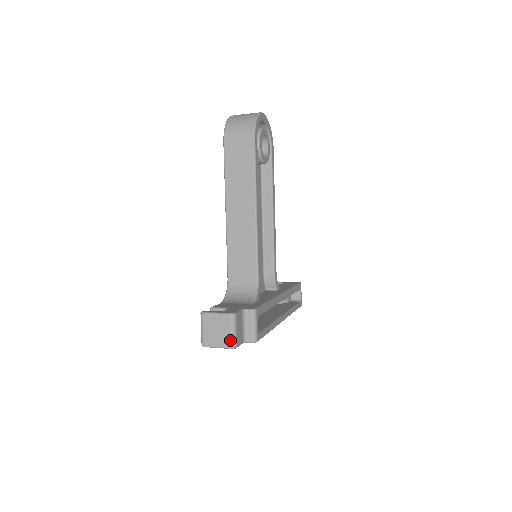
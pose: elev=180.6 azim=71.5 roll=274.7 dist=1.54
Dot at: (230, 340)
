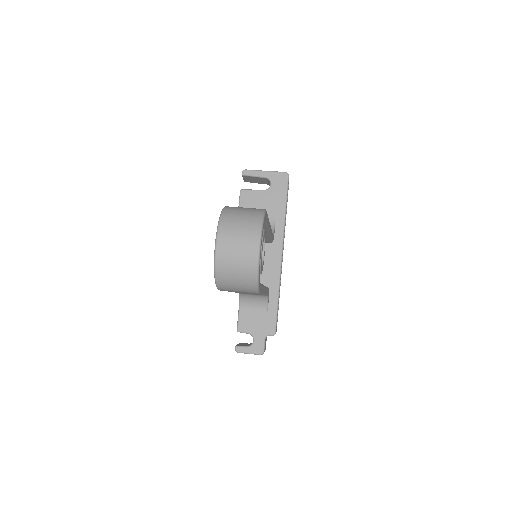
Dot at: occluded
